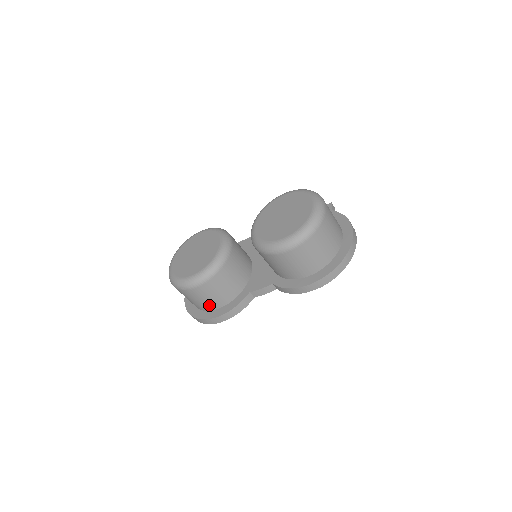
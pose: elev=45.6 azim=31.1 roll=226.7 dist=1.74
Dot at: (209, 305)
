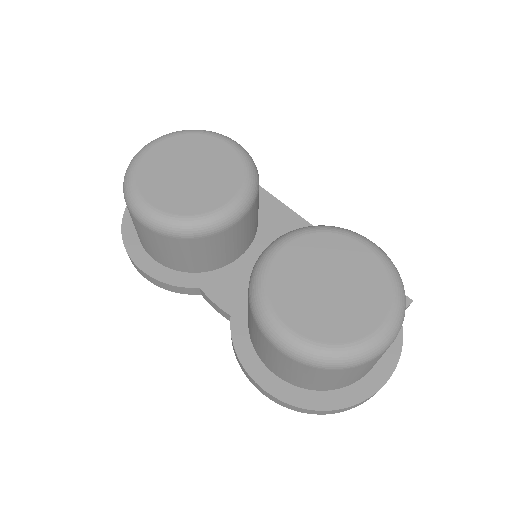
Dot at: (144, 244)
